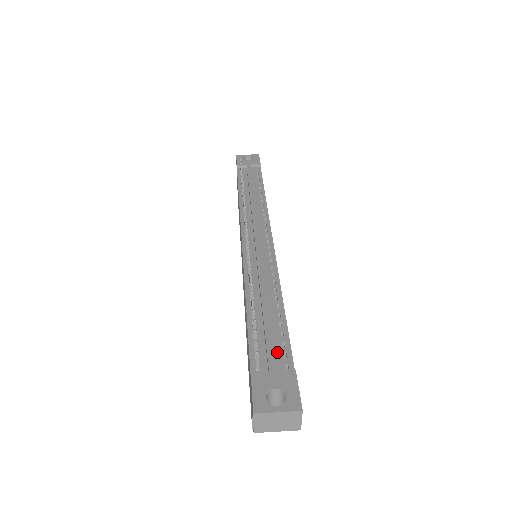
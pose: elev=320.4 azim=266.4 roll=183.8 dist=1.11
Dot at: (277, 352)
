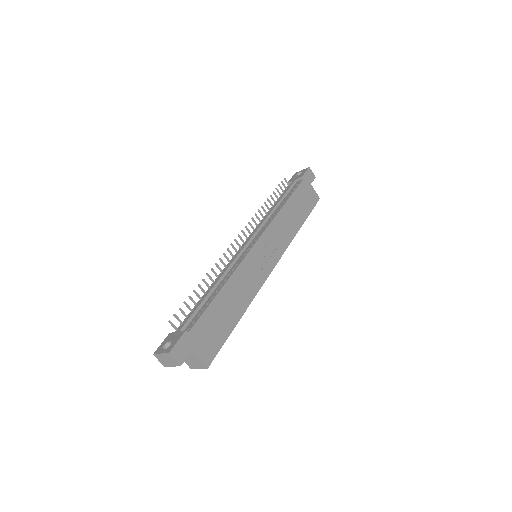
Dot at: (192, 321)
